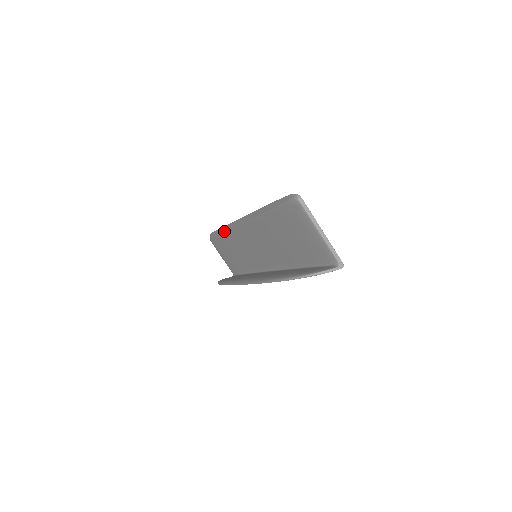
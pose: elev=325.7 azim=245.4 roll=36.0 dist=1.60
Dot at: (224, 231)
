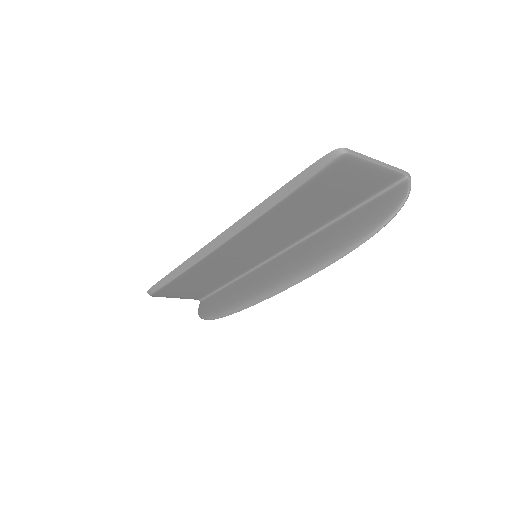
Dot at: (186, 270)
